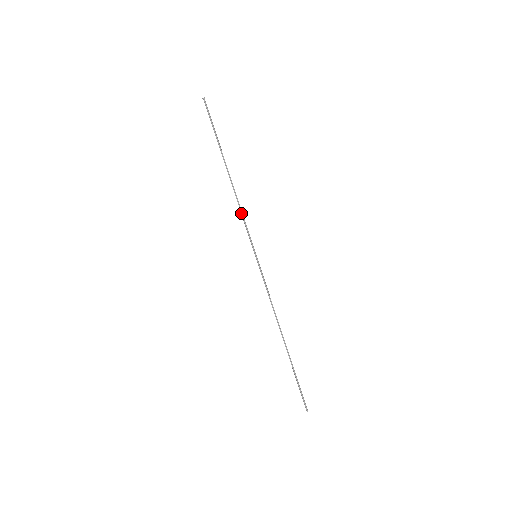
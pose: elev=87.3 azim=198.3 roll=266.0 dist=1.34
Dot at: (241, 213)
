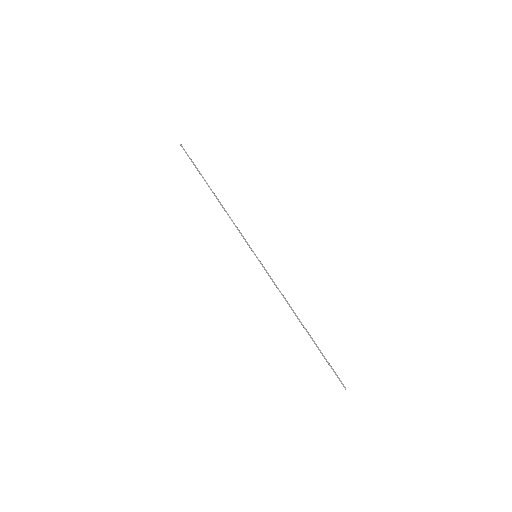
Dot at: (234, 223)
